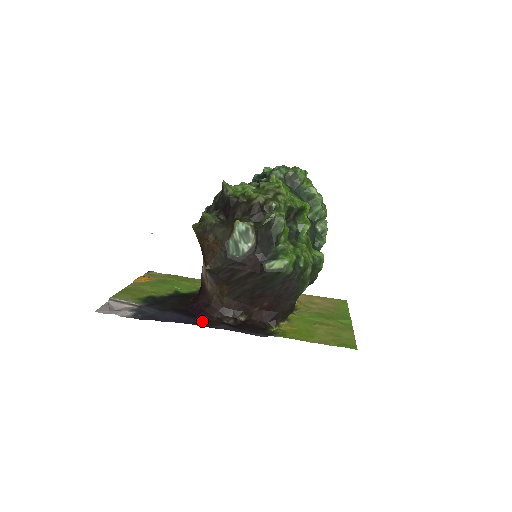
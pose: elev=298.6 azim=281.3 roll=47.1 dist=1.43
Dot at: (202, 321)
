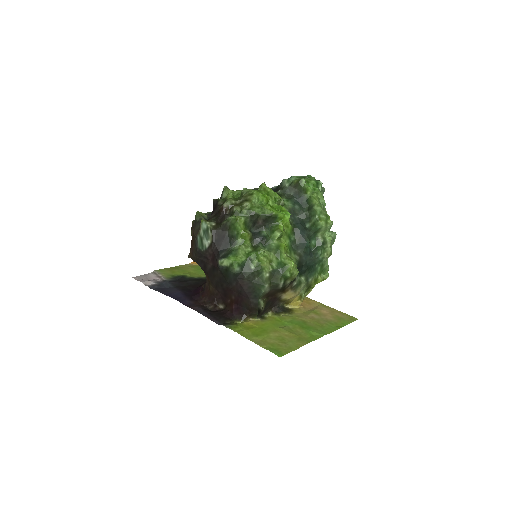
Dot at: (189, 301)
